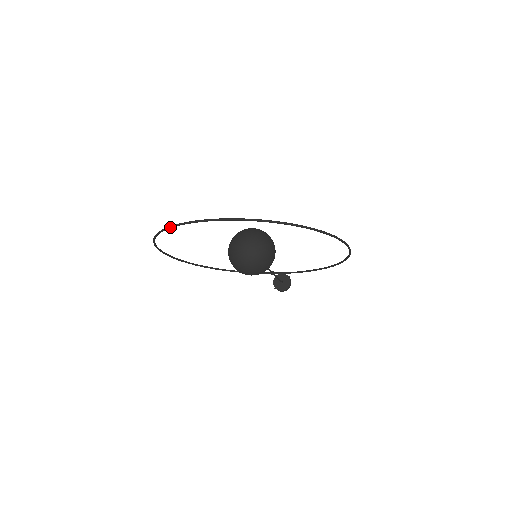
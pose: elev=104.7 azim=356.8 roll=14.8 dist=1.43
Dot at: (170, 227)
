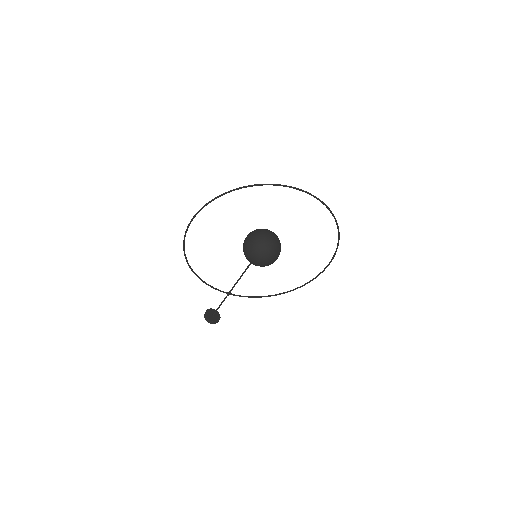
Dot at: (258, 184)
